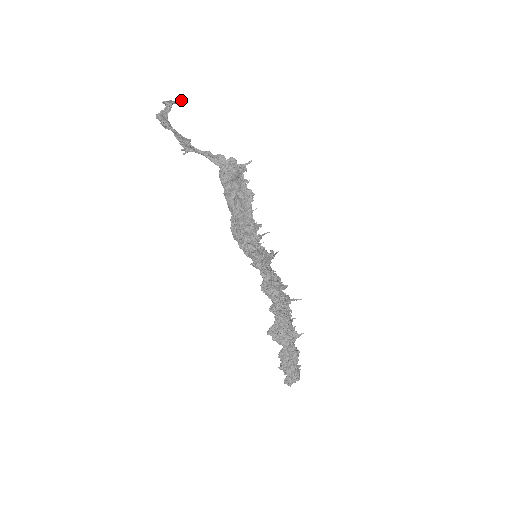
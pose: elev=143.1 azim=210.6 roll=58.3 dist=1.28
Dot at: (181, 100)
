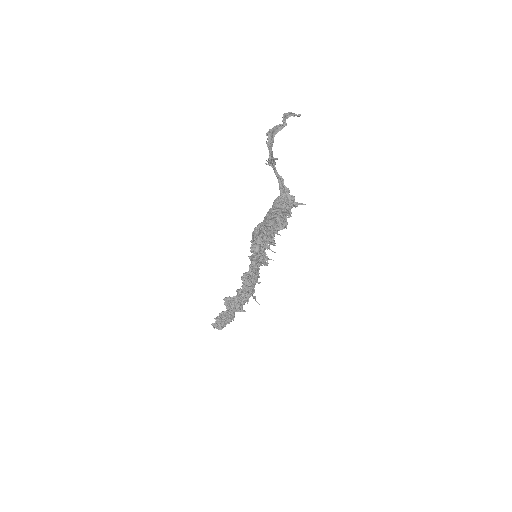
Dot at: (299, 116)
